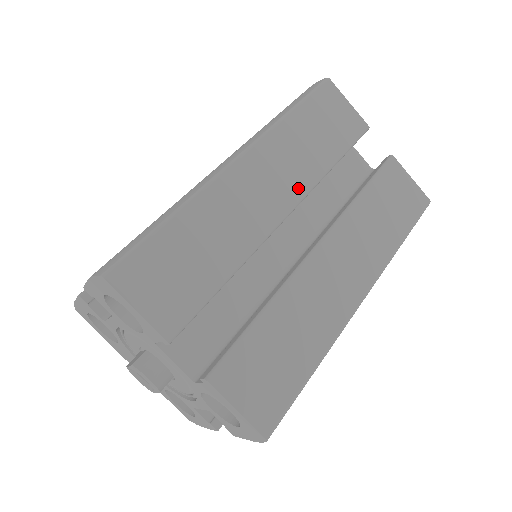
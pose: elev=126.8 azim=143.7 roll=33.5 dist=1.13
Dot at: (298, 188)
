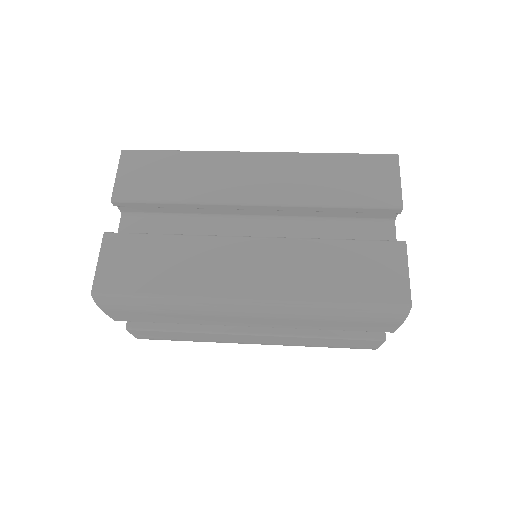
Dot at: (281, 196)
